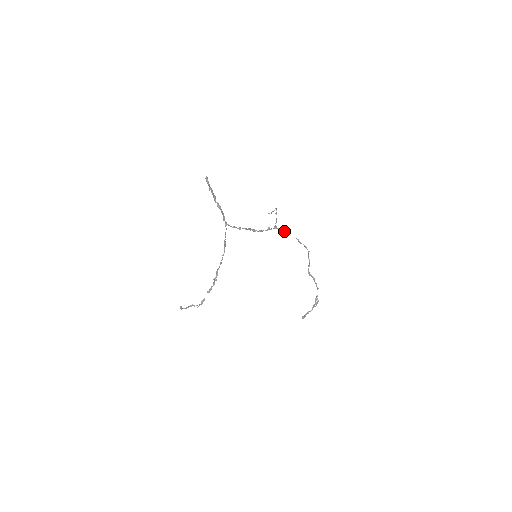
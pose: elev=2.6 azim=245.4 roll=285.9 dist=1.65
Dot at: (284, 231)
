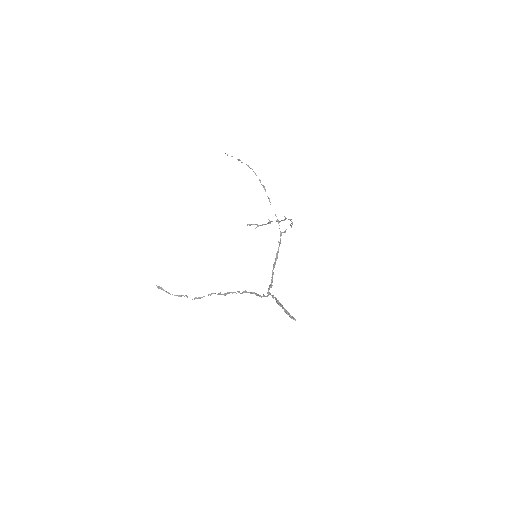
Dot at: (285, 231)
